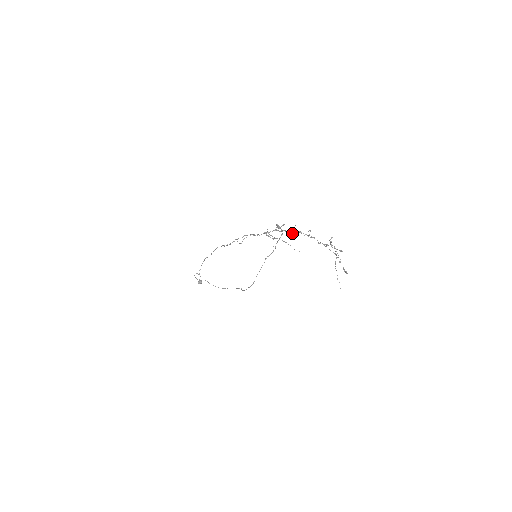
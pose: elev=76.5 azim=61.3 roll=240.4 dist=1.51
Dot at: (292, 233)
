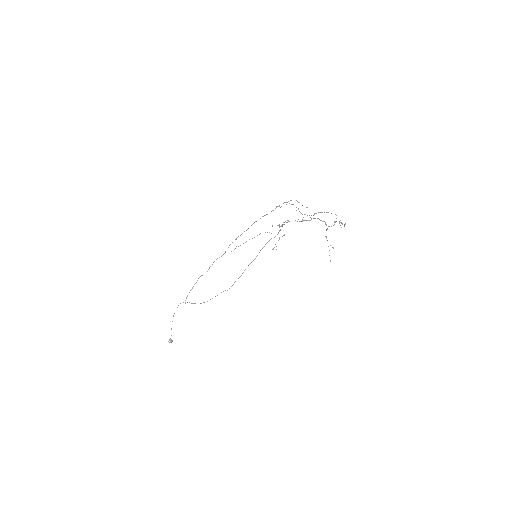
Dot at: (299, 211)
